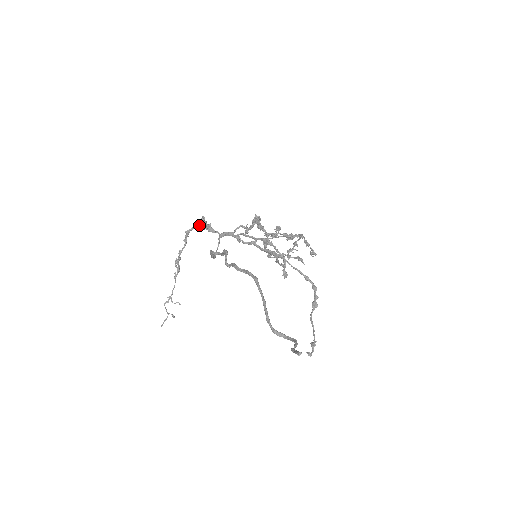
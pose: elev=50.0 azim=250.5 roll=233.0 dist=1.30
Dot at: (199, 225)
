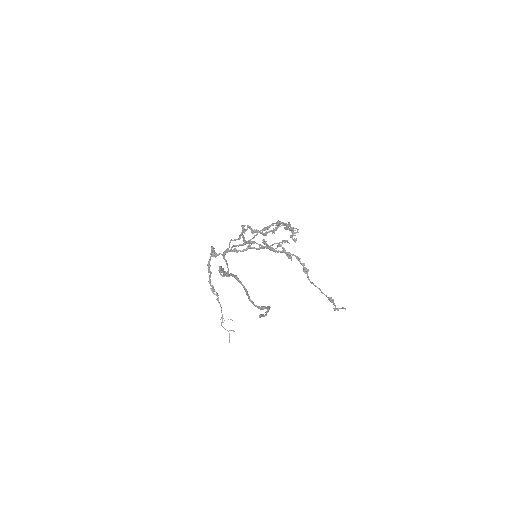
Dot at: occluded
